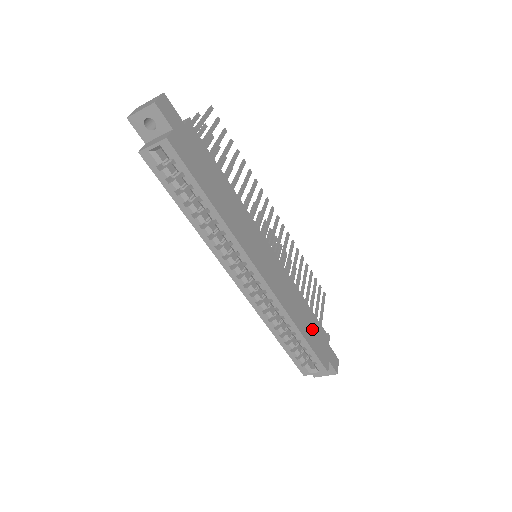
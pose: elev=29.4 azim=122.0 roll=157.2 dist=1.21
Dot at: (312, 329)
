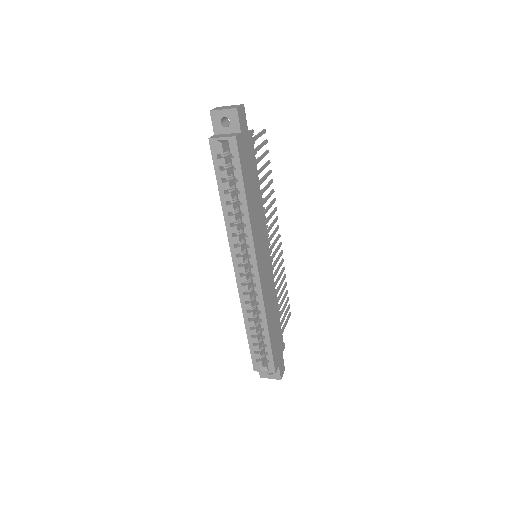
Dot at: (276, 333)
